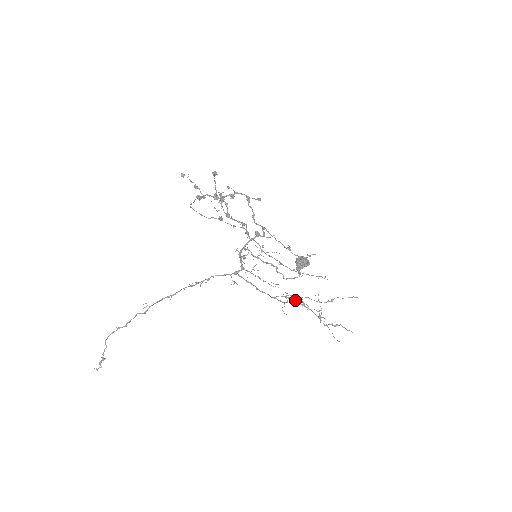
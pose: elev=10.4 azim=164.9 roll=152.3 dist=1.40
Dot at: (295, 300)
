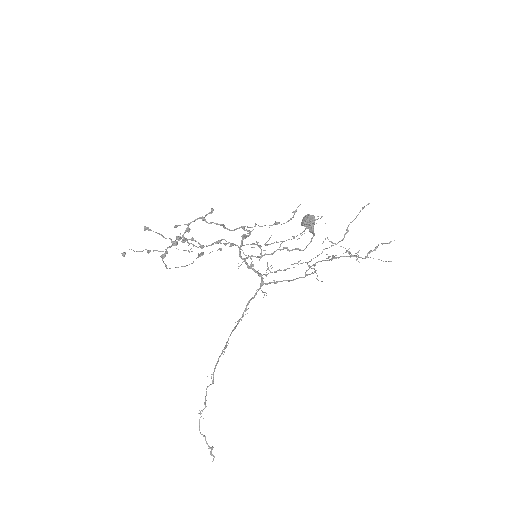
Dot at: occluded
